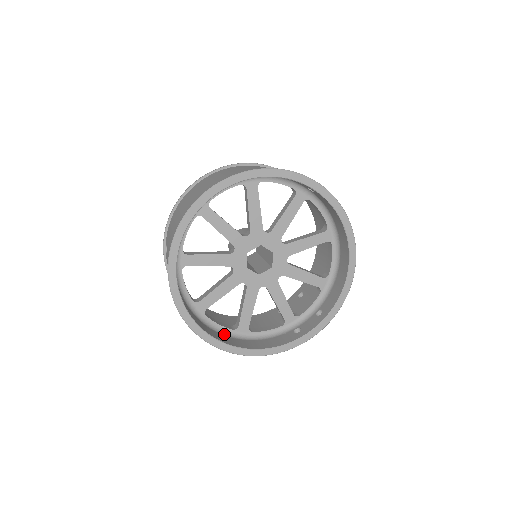
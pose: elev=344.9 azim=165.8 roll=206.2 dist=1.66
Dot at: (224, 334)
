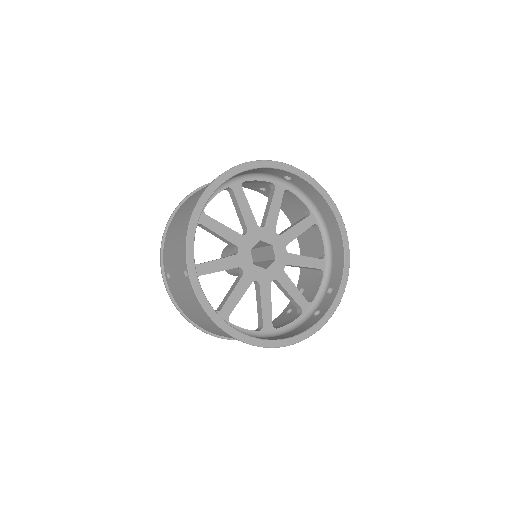
Dot at: (253, 336)
